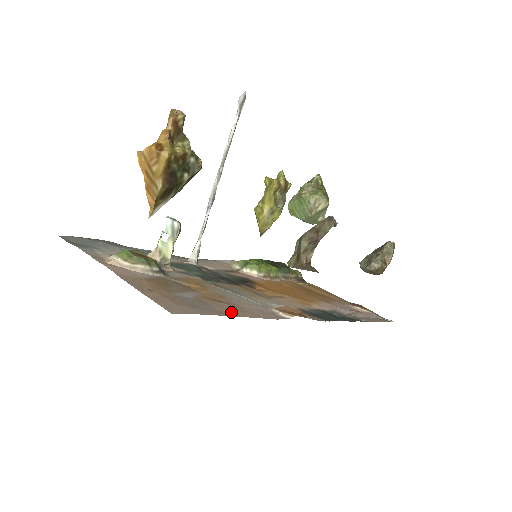
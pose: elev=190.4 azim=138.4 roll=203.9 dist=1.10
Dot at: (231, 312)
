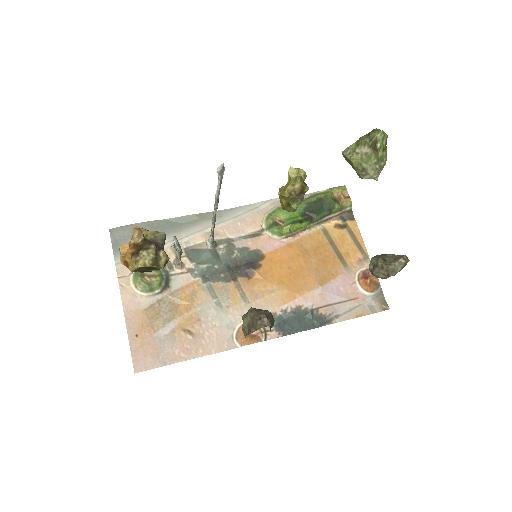
Dot at: (186, 354)
